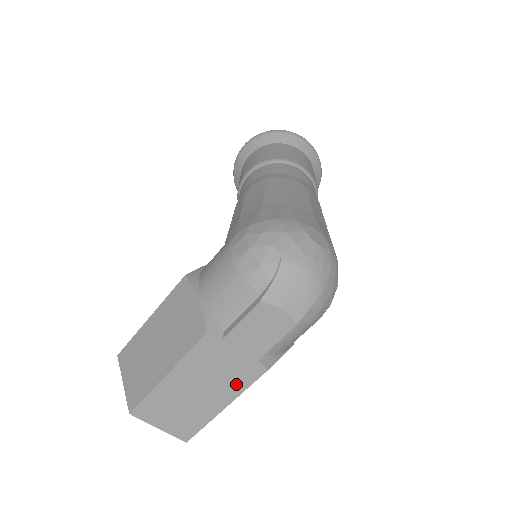
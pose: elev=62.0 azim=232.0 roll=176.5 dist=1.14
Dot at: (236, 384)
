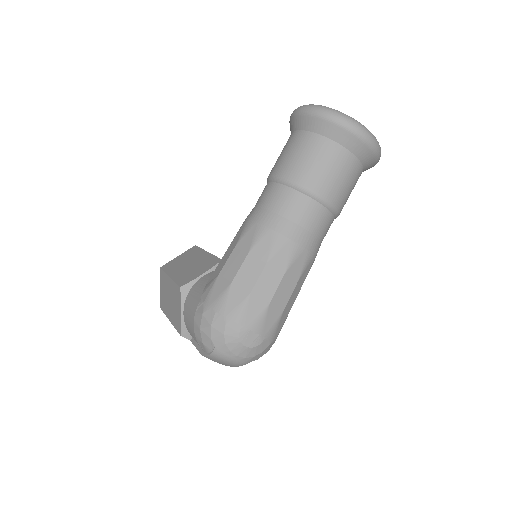
Dot at: occluded
